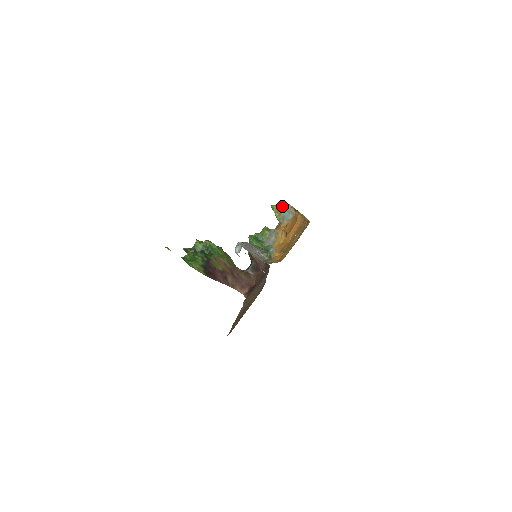
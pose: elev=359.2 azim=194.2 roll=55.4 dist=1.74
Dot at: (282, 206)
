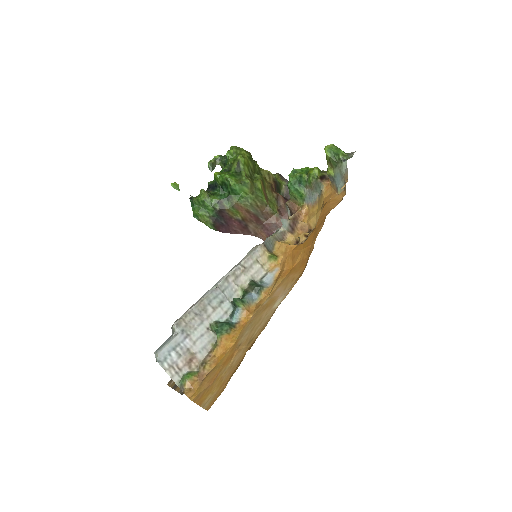
Dot at: (337, 159)
